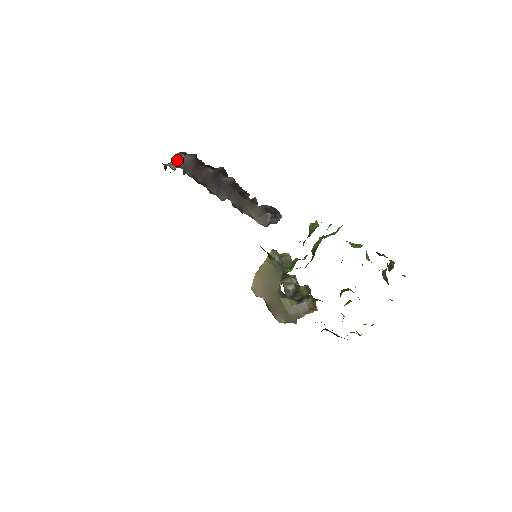
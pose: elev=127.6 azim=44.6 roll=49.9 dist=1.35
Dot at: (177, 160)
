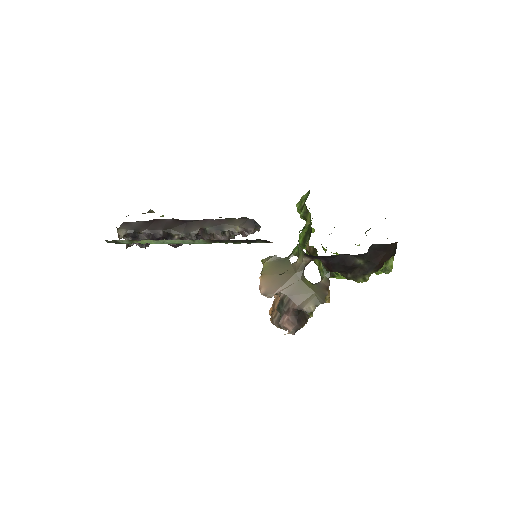
Dot at: (125, 226)
